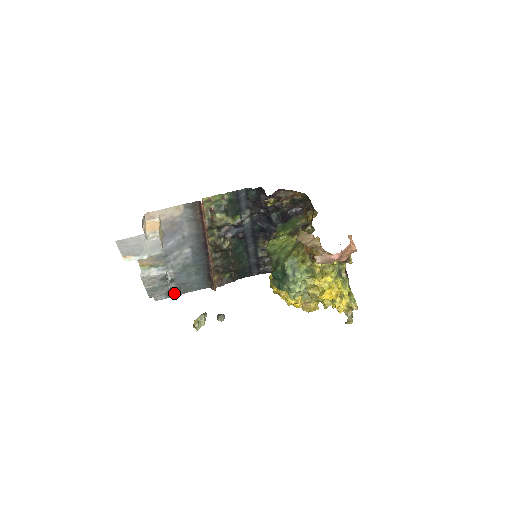
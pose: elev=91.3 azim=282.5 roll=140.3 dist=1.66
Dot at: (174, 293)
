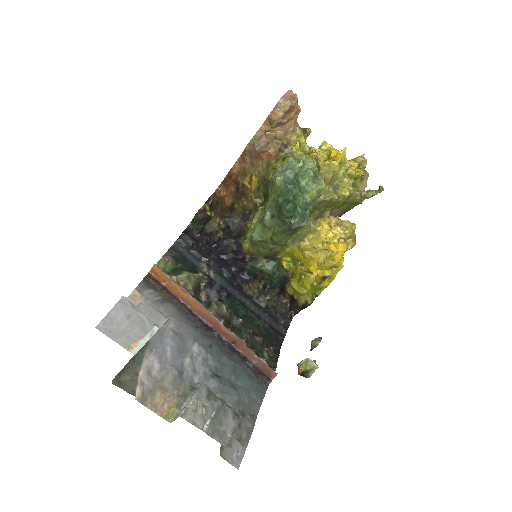
Dot at: (245, 430)
